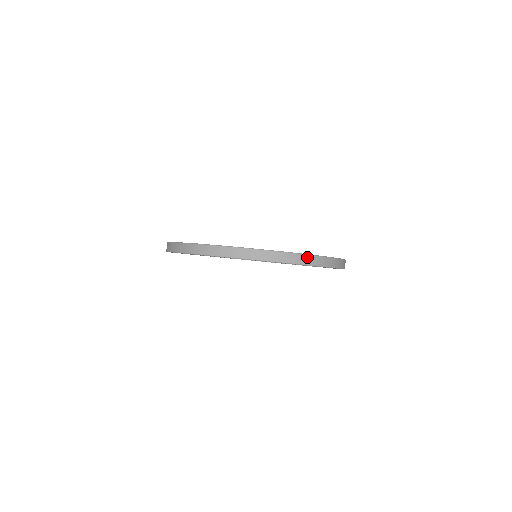
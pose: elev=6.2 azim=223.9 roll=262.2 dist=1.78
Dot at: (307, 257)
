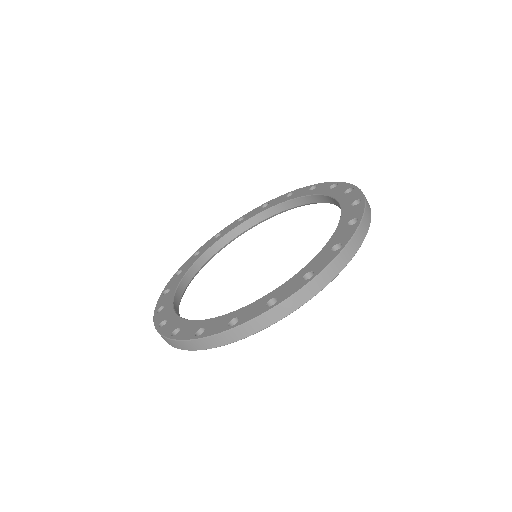
Dot at: occluded
